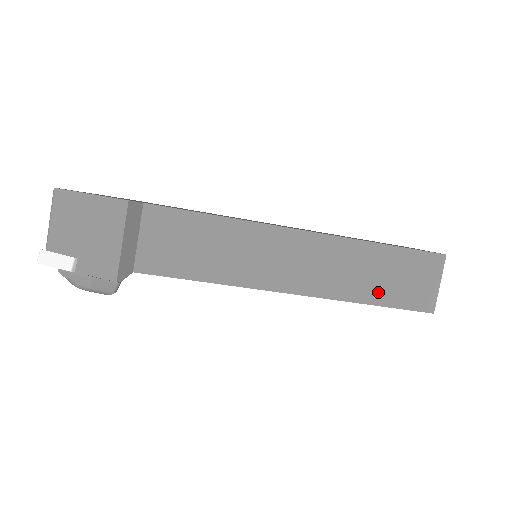
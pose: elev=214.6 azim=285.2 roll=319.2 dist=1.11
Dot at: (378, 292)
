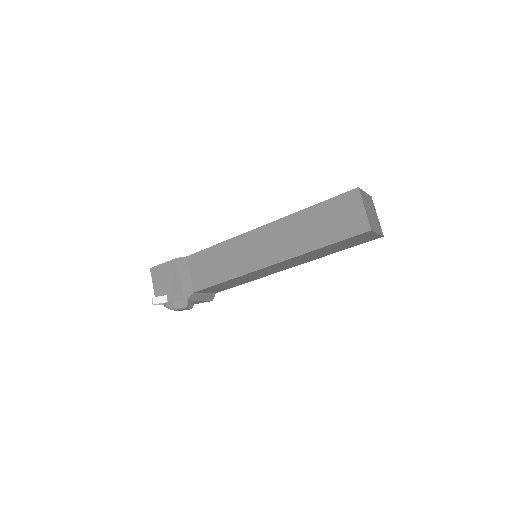
Dot at: (323, 237)
